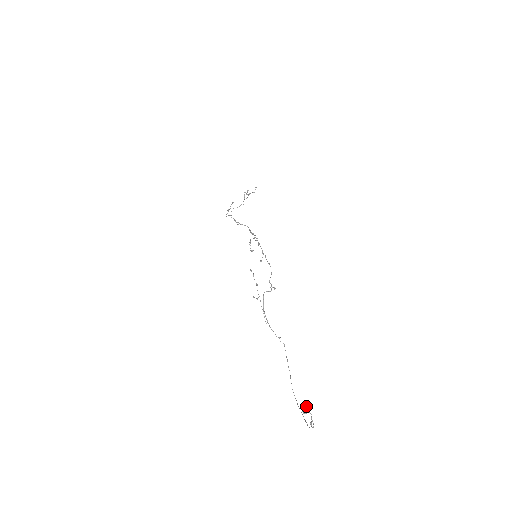
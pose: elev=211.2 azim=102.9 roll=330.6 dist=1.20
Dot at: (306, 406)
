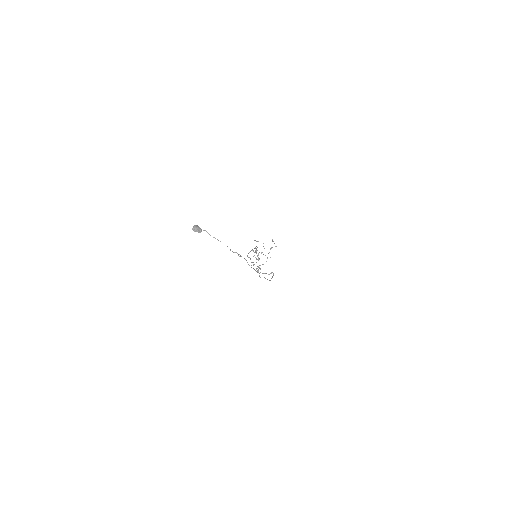
Dot at: (194, 226)
